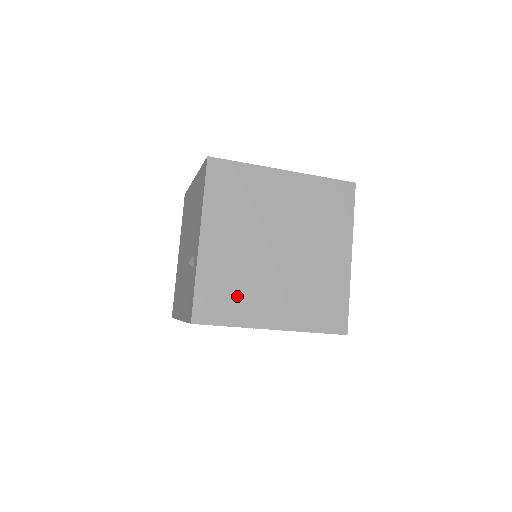
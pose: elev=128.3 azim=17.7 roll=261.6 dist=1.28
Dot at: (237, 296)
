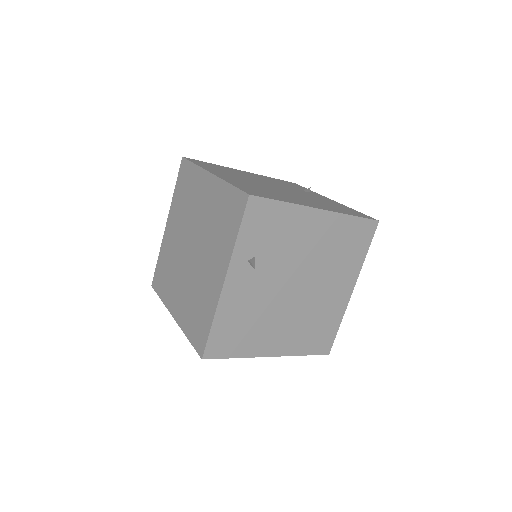
Dot at: (168, 278)
